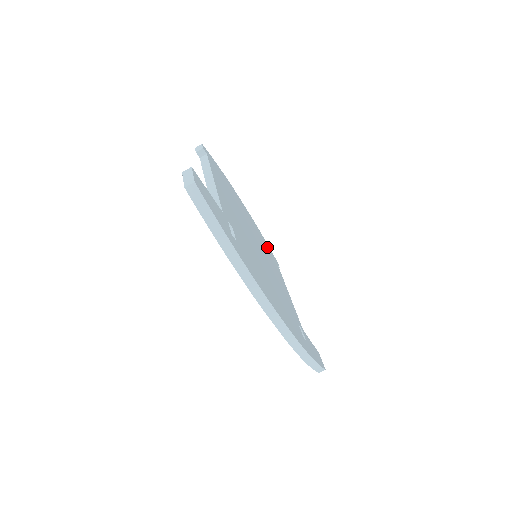
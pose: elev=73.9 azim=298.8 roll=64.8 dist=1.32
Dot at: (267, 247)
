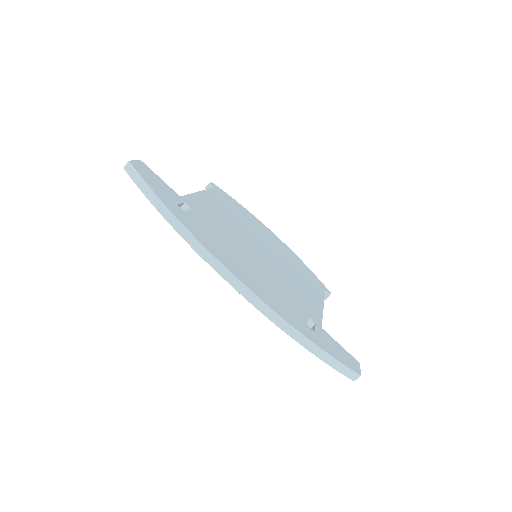
Dot at: (308, 273)
